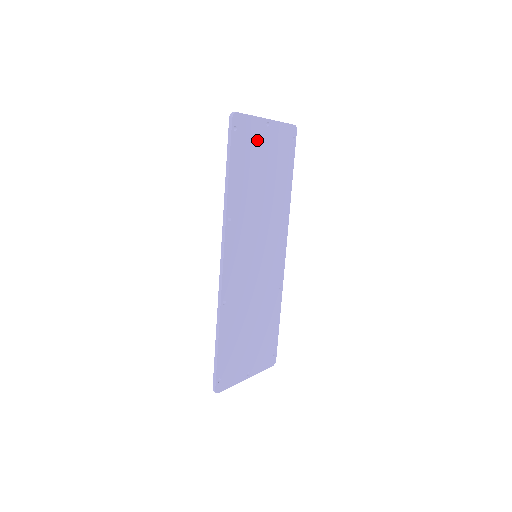
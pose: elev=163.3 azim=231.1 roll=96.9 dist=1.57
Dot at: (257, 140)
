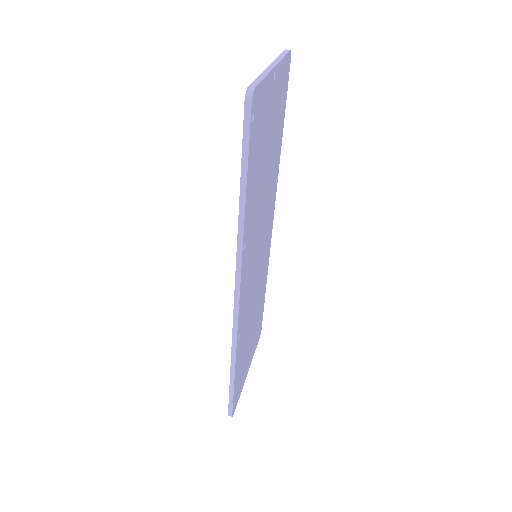
Dot at: (266, 110)
